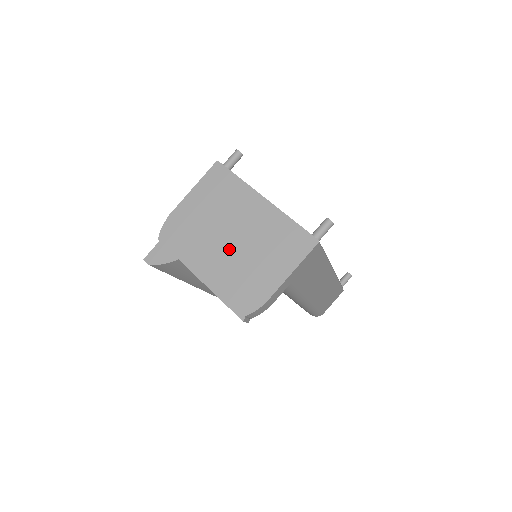
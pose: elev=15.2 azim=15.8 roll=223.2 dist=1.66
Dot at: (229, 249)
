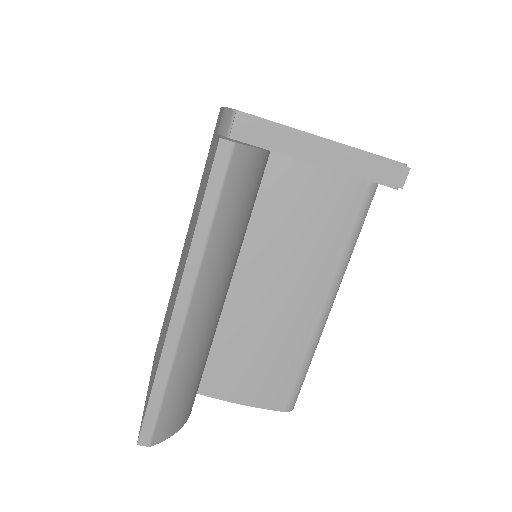
Dot at: occluded
